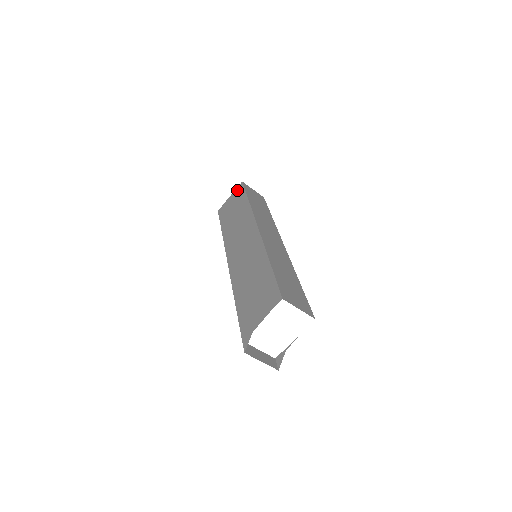
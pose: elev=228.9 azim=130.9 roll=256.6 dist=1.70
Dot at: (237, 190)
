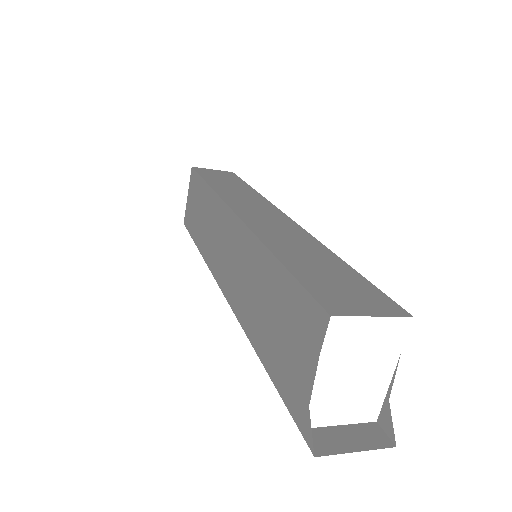
Dot at: (191, 181)
